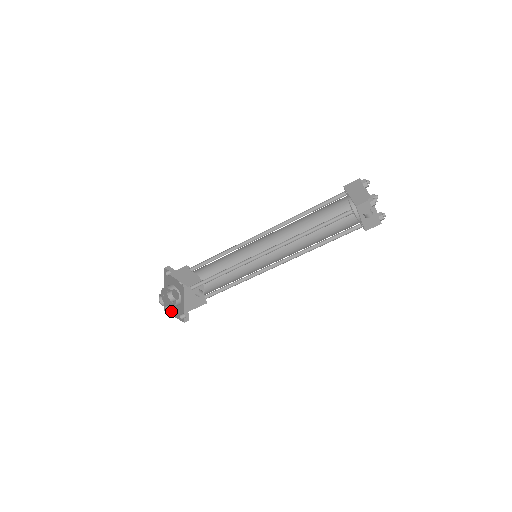
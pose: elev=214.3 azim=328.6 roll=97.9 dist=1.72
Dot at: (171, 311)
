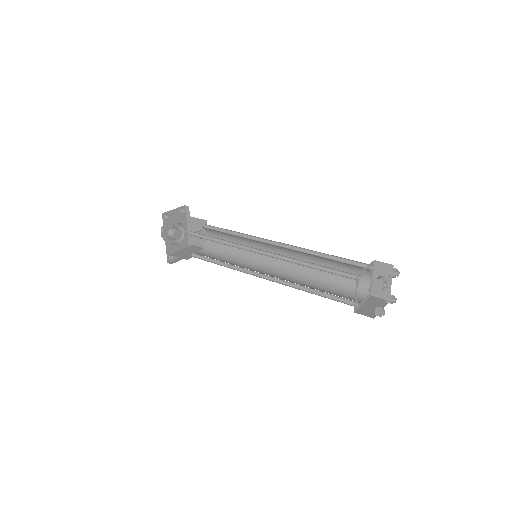
Dot at: occluded
